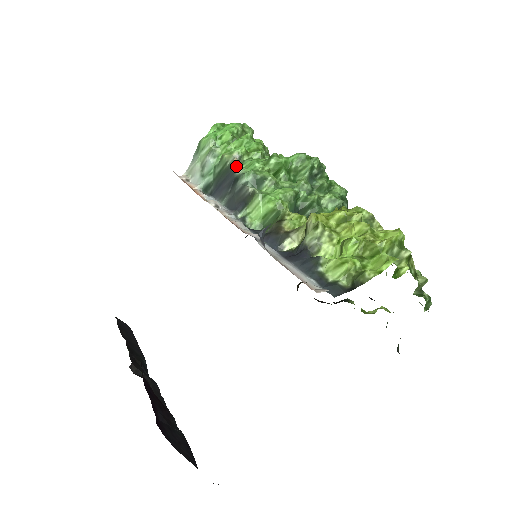
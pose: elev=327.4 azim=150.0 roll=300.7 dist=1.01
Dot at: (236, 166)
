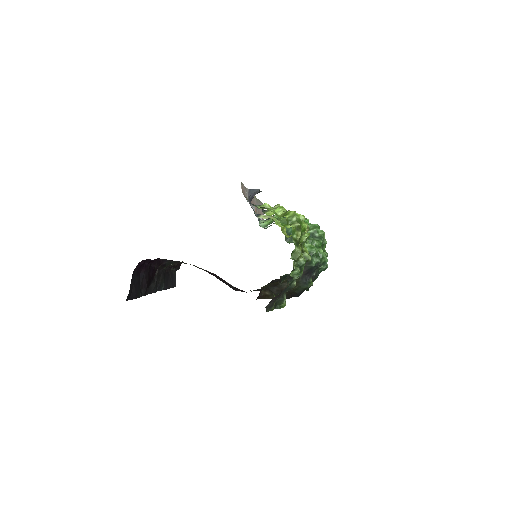
Dot at: occluded
